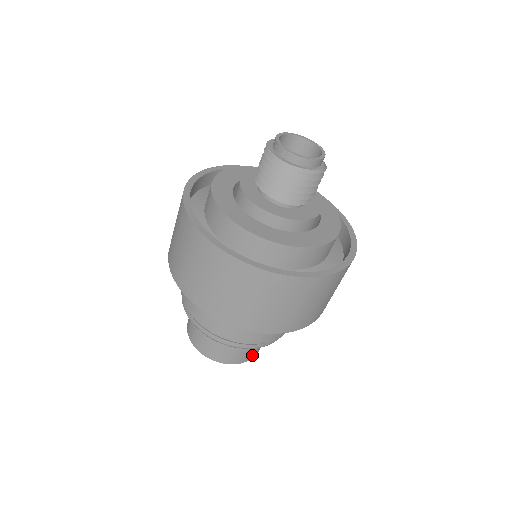
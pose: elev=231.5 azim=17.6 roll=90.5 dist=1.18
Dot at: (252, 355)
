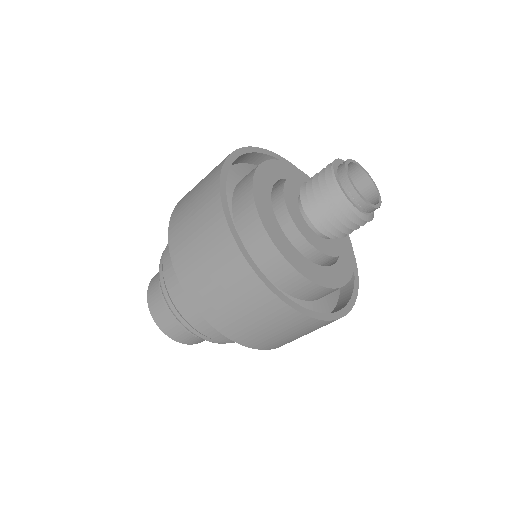
Dot at: (178, 337)
